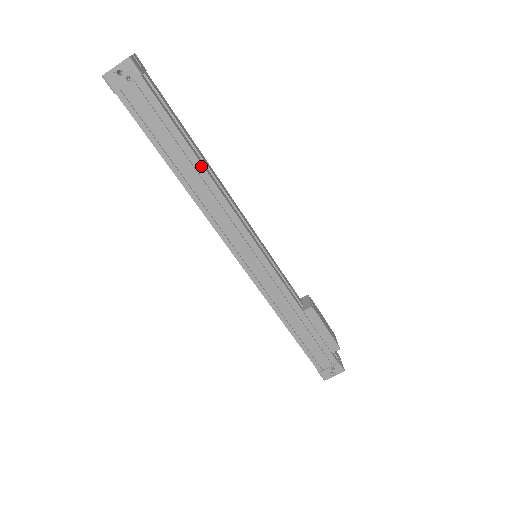
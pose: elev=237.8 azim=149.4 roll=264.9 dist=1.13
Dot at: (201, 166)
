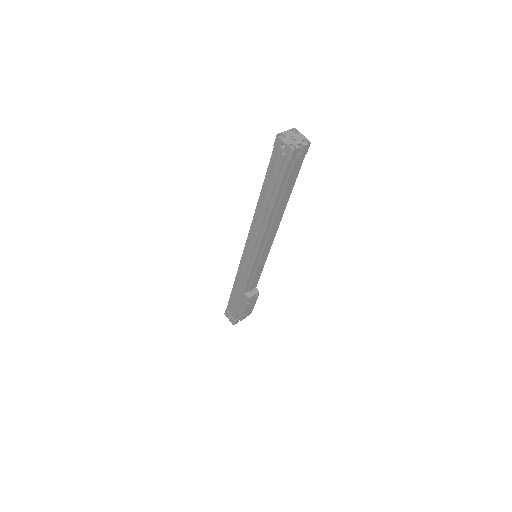
Dot at: (270, 212)
